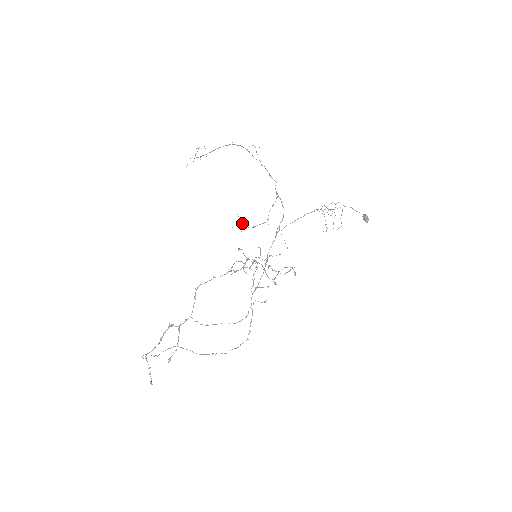
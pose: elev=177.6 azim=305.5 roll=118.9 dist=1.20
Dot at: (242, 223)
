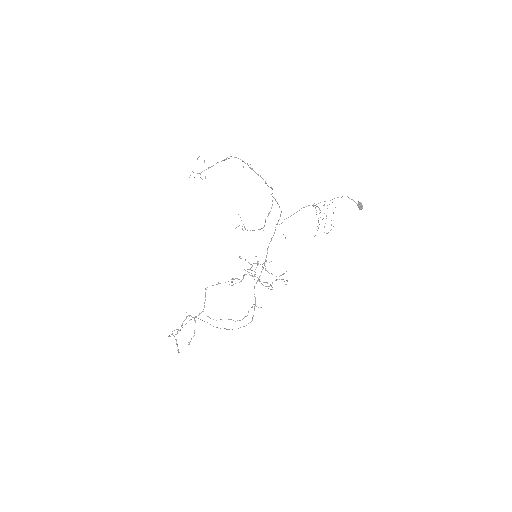
Dot at: (243, 224)
